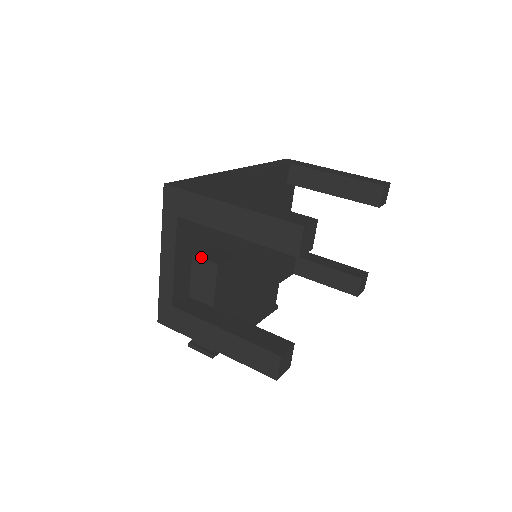
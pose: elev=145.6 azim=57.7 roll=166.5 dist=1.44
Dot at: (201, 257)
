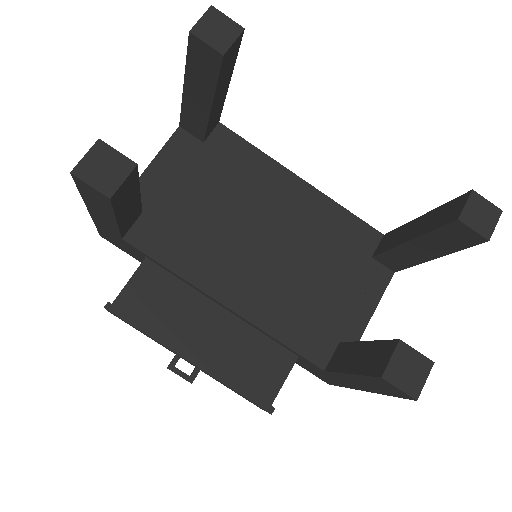
Dot at: occluded
